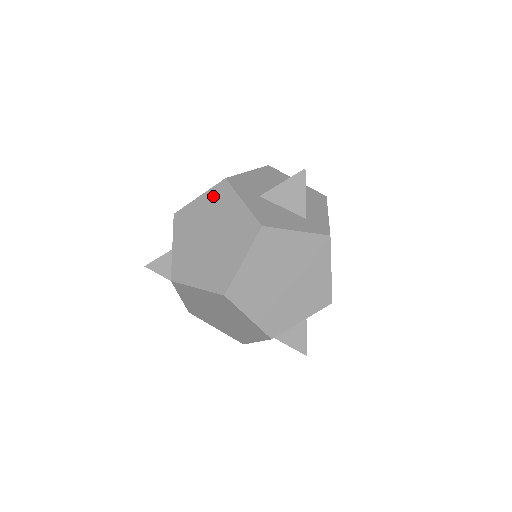
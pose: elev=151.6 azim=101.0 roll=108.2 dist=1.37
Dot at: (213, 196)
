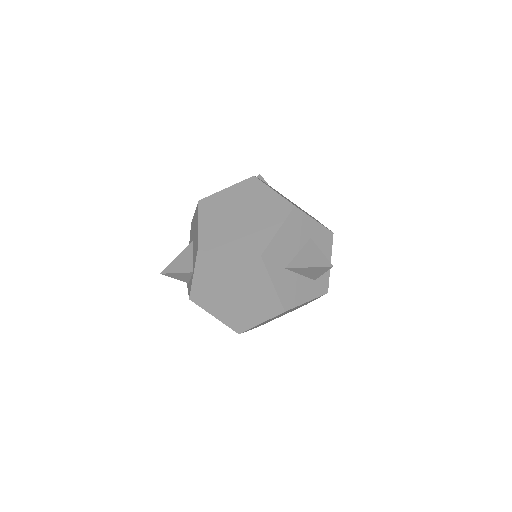
Dot at: (244, 263)
